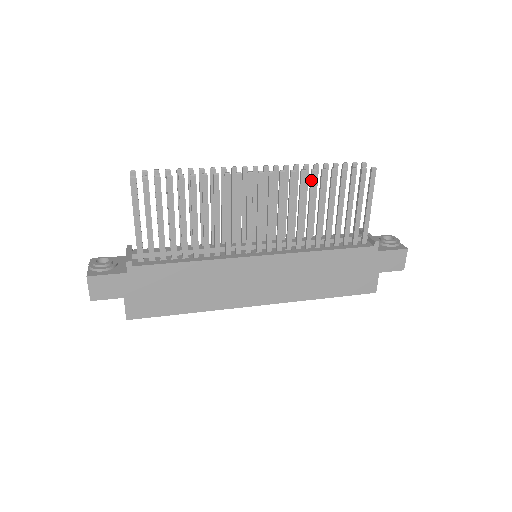
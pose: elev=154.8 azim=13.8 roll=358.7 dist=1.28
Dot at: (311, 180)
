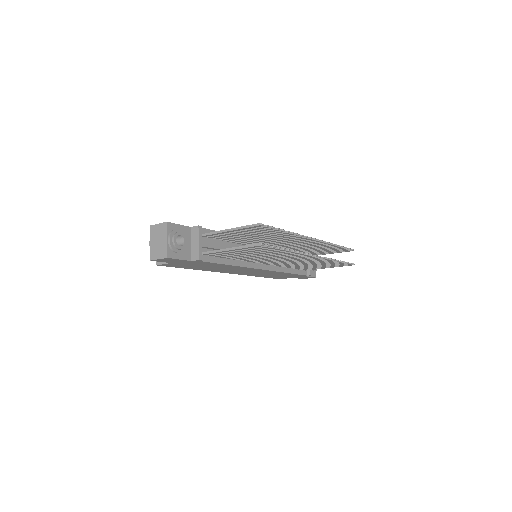
Dot at: (328, 261)
